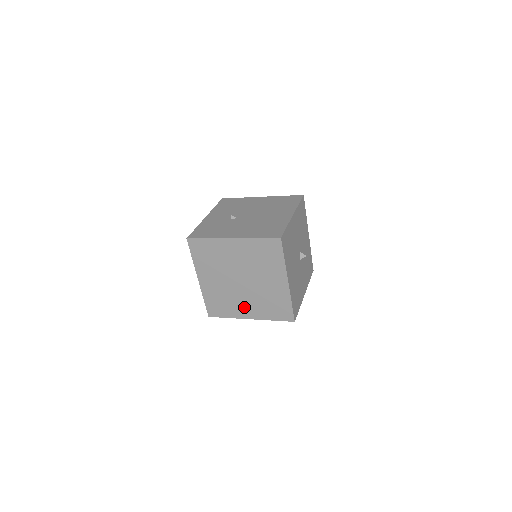
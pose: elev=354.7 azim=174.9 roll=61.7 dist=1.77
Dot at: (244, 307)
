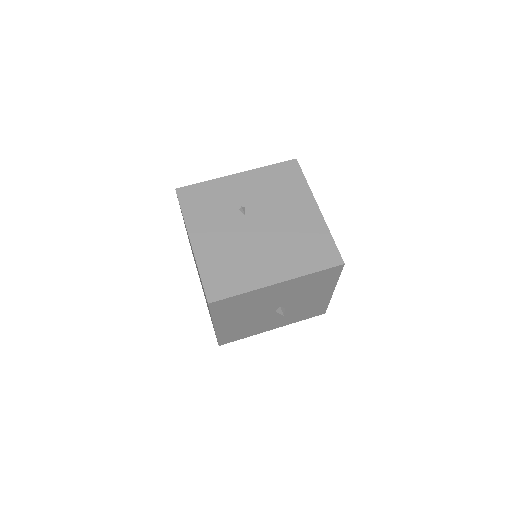
Dot at: occluded
